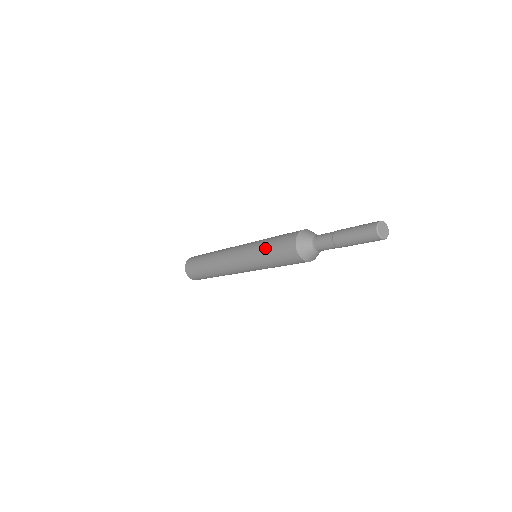
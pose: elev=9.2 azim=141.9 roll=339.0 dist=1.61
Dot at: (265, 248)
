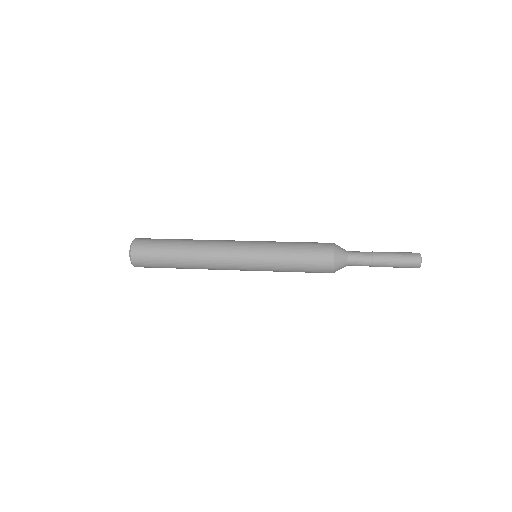
Dot at: (289, 270)
